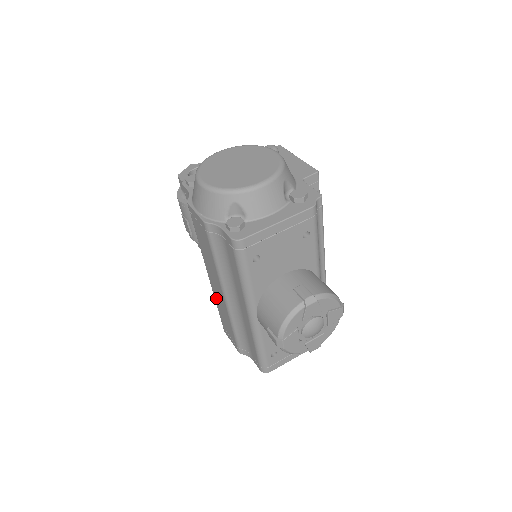
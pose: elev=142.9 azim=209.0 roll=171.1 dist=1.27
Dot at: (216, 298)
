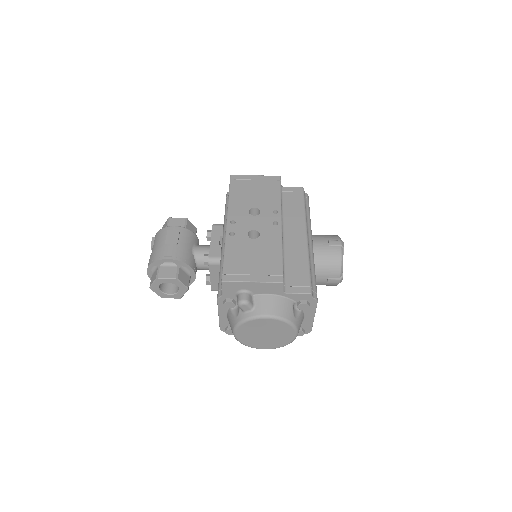
Dot at: occluded
